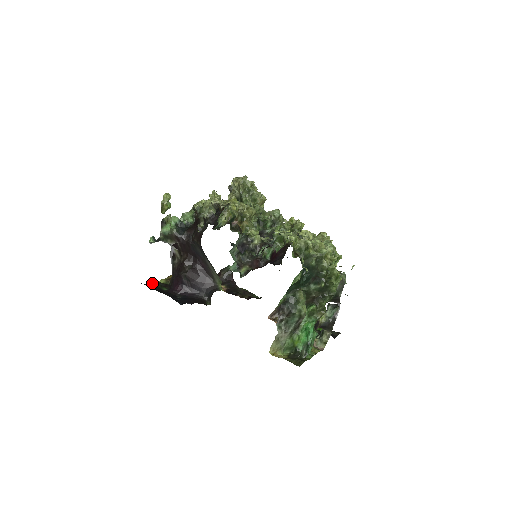
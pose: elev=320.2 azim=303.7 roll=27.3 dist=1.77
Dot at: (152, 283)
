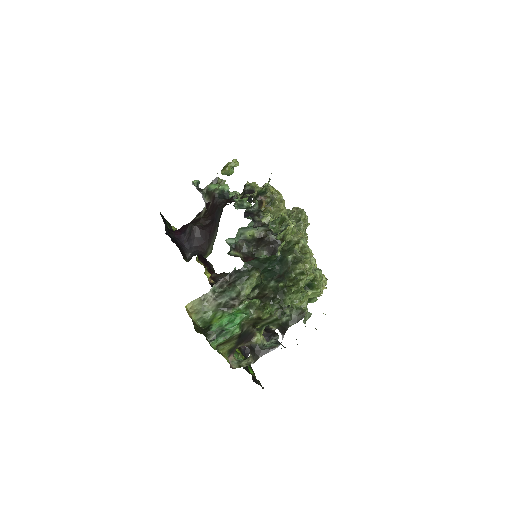
Dot at: (165, 219)
